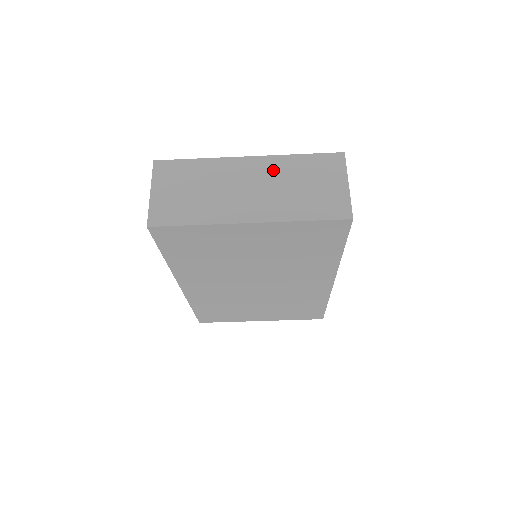
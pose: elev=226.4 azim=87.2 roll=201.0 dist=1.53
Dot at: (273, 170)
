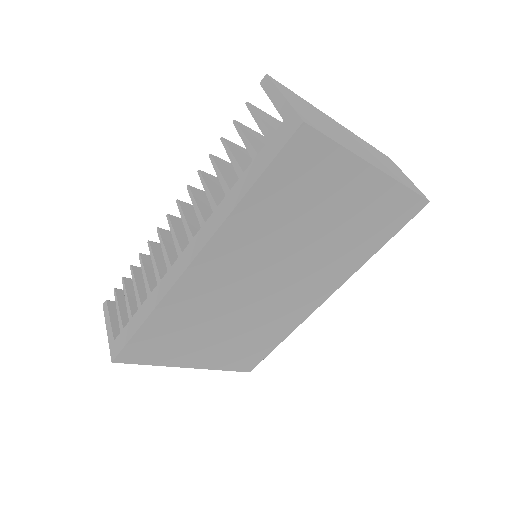
Dot at: (361, 142)
